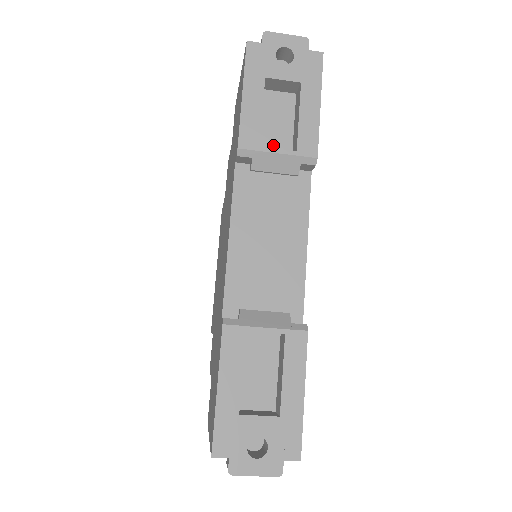
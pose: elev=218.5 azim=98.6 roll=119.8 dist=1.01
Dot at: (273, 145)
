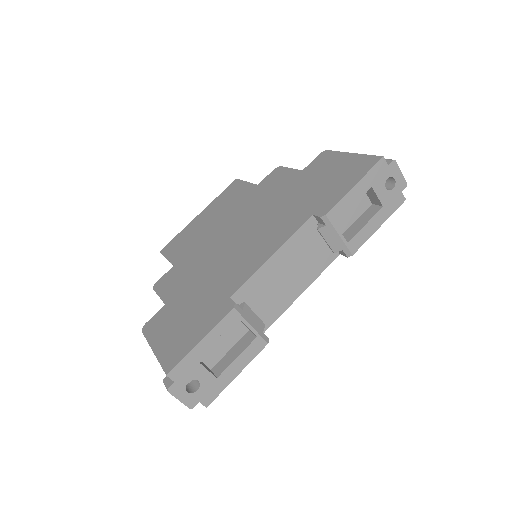
Dot at: (337, 222)
